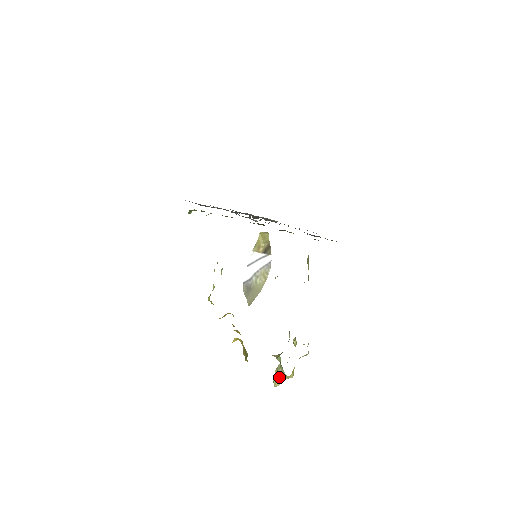
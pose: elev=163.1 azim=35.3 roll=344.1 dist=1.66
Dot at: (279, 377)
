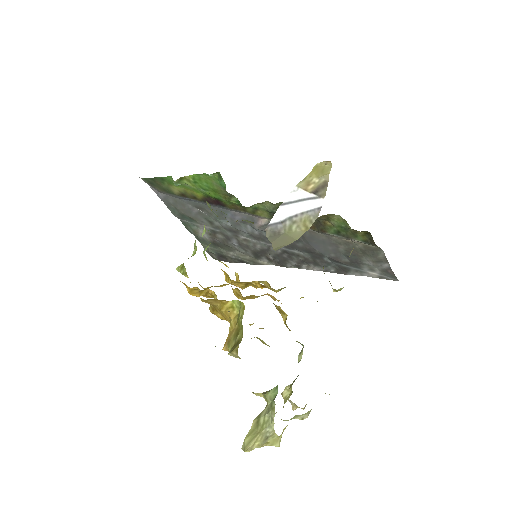
Dot at: (260, 432)
